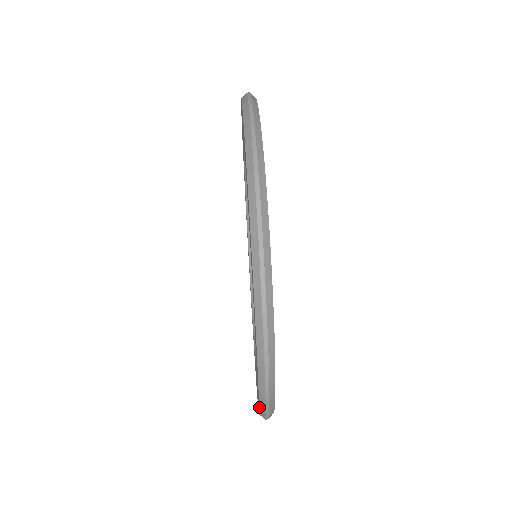
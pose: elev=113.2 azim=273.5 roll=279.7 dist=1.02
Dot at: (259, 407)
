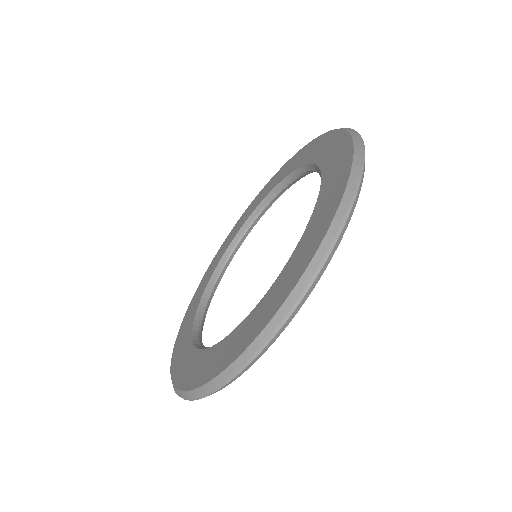
Dot at: (185, 391)
